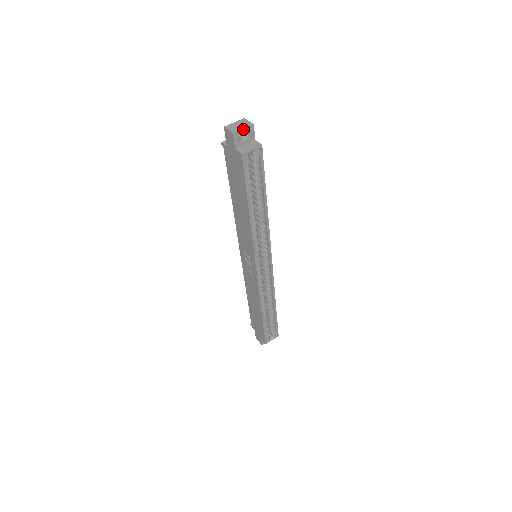
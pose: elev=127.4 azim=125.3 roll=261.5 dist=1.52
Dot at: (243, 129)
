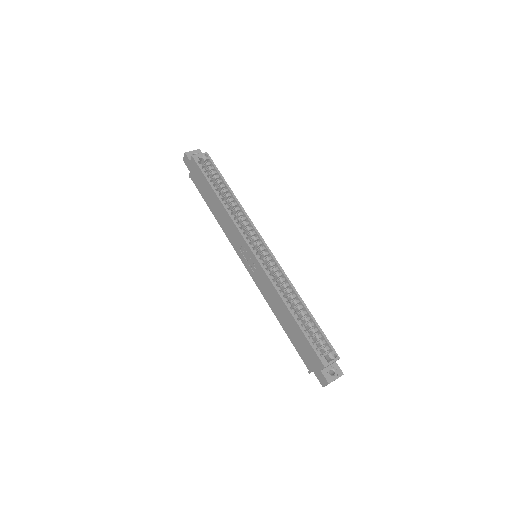
Dot at: (192, 151)
